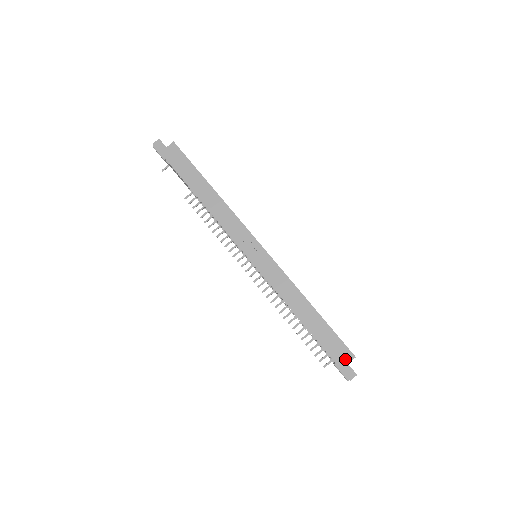
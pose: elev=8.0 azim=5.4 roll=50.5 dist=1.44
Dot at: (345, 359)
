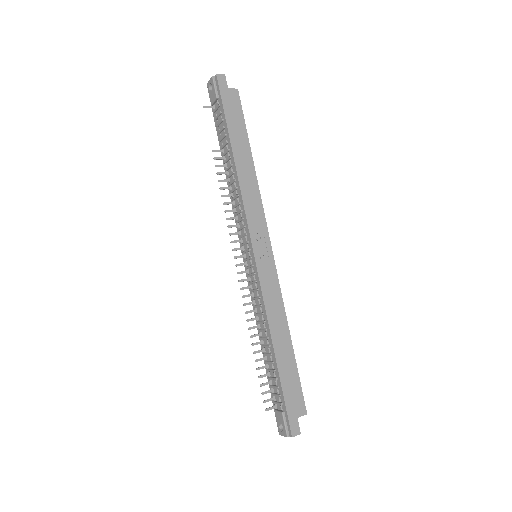
Dot at: (297, 411)
